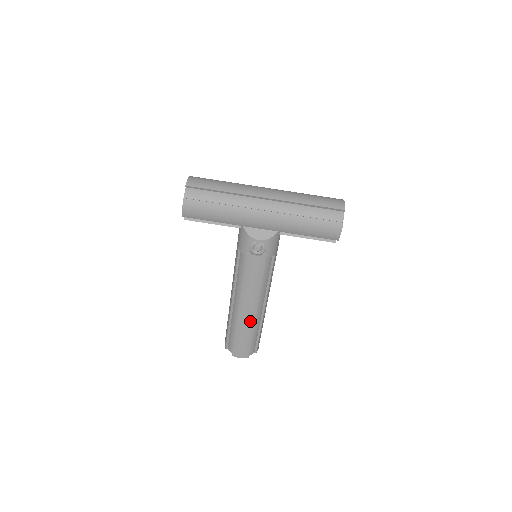
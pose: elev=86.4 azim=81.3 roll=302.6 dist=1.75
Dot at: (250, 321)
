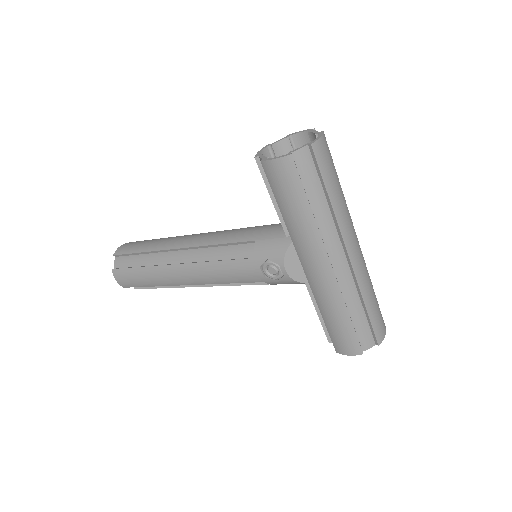
Dot at: (170, 281)
